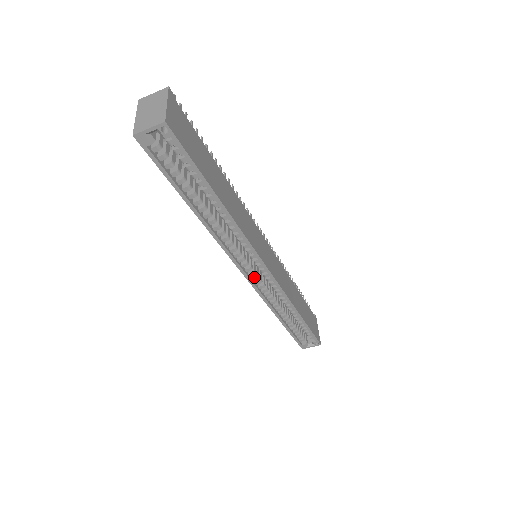
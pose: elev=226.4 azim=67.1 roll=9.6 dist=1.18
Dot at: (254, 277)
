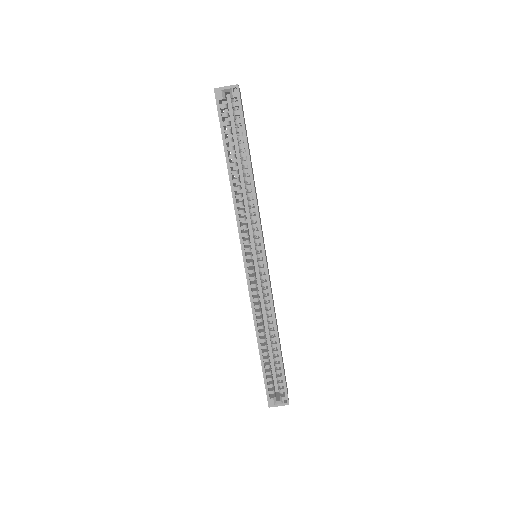
Dot at: (251, 269)
